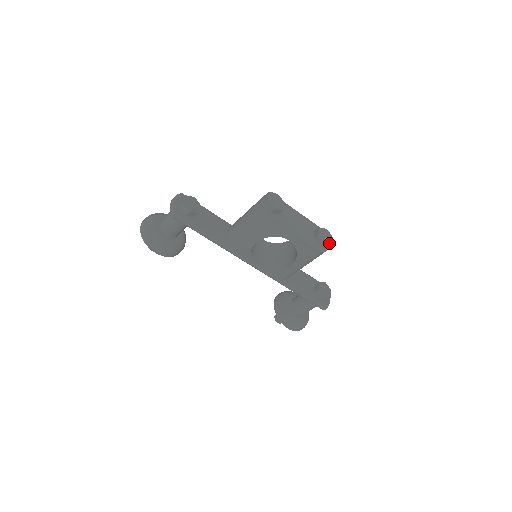
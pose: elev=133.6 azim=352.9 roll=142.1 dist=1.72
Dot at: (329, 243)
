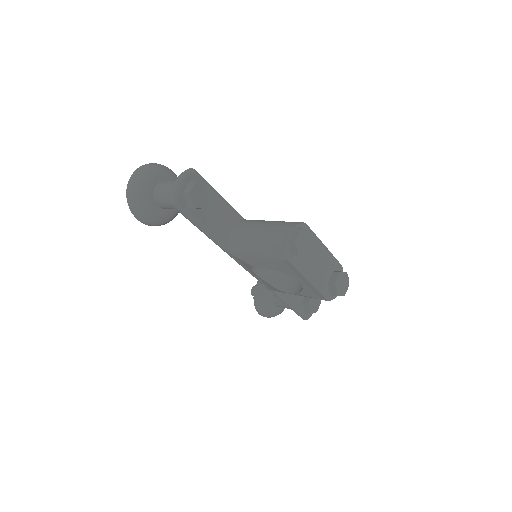
Dot at: (342, 294)
